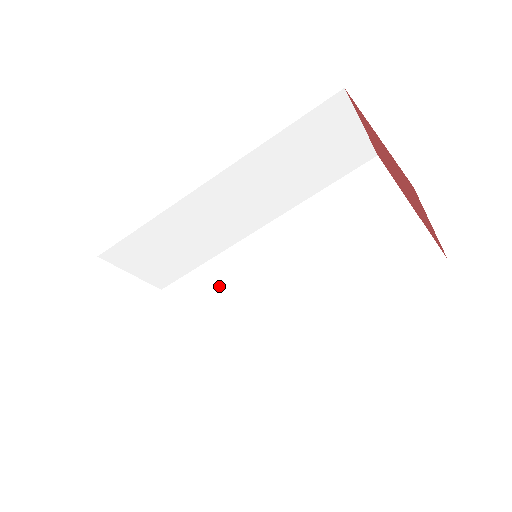
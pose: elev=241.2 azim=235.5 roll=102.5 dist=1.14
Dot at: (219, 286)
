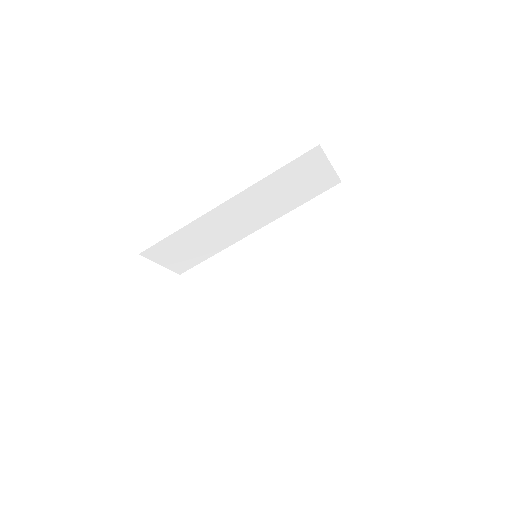
Dot at: (226, 274)
